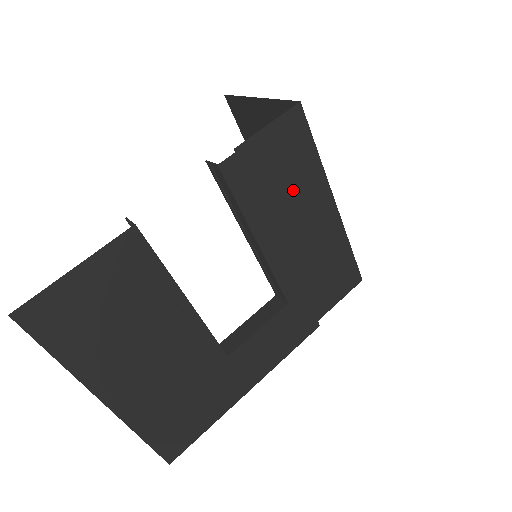
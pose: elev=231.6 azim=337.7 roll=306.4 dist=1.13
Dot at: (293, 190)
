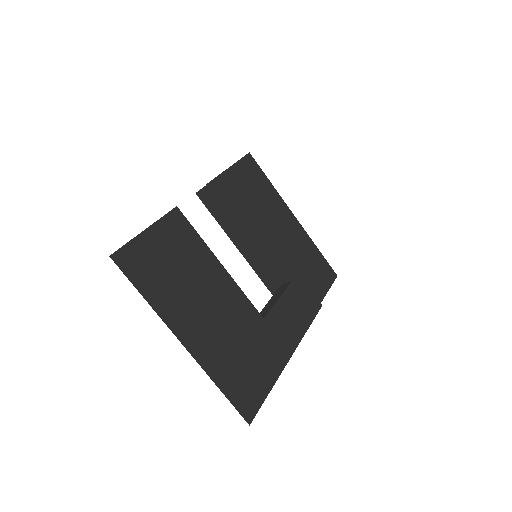
Dot at: (264, 204)
